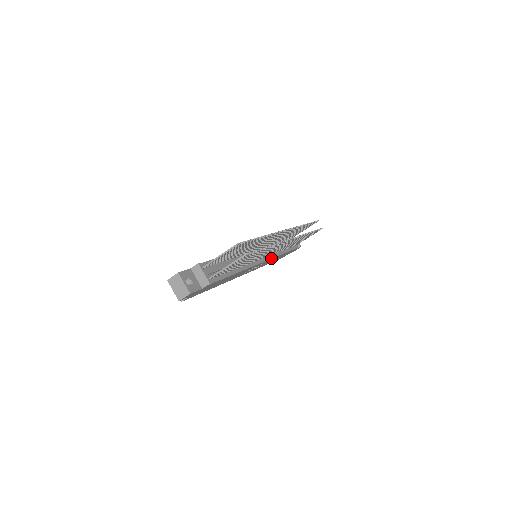
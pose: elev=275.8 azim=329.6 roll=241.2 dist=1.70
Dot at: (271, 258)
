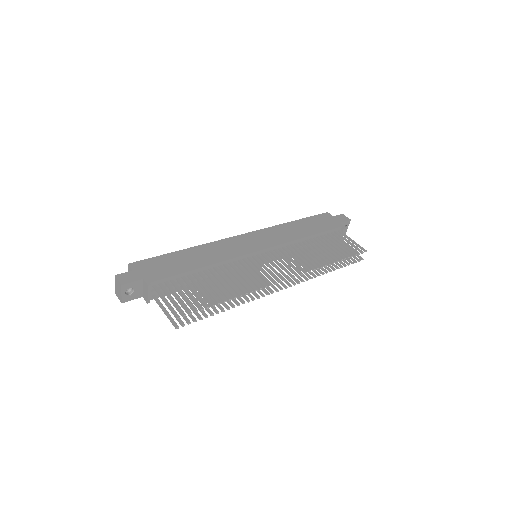
Dot at: occluded
